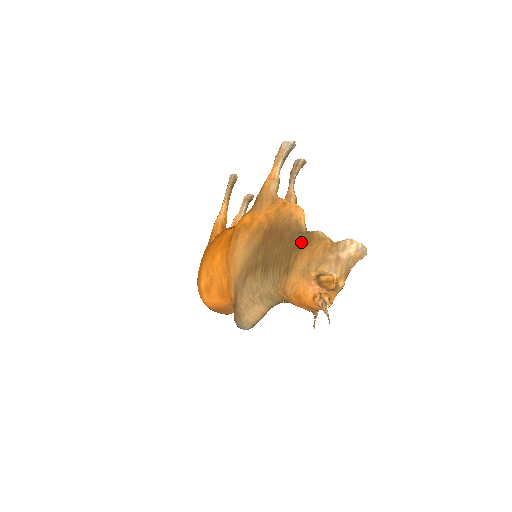
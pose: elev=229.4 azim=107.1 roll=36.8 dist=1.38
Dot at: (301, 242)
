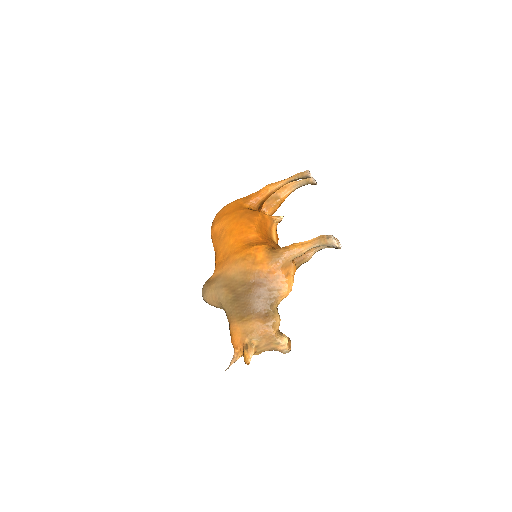
Dot at: (264, 314)
